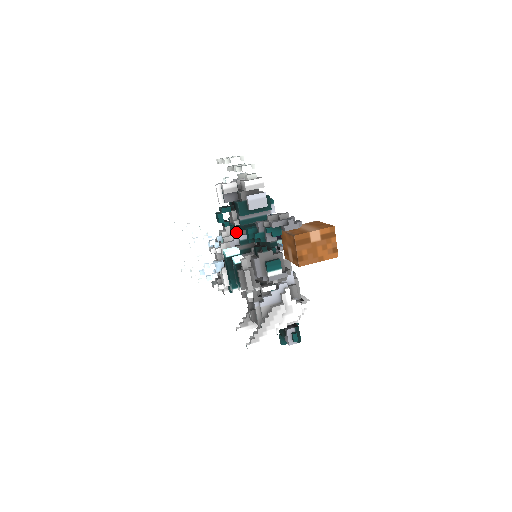
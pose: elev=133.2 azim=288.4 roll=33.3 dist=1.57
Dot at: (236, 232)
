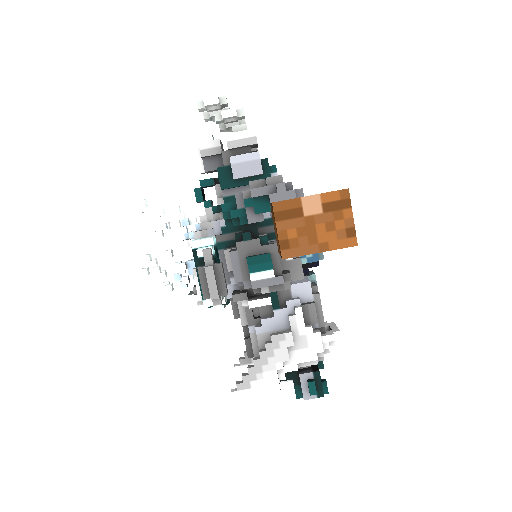
Dot at: (219, 215)
